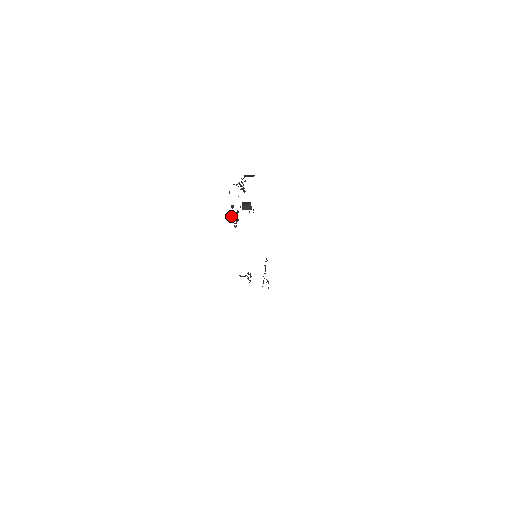
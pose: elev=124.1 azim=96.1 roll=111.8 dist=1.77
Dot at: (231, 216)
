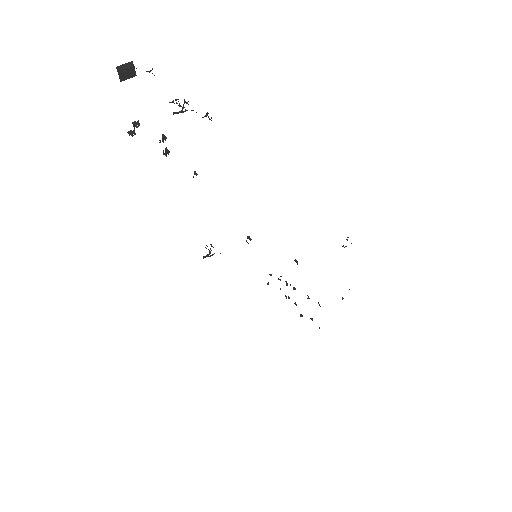
Dot at: occluded
